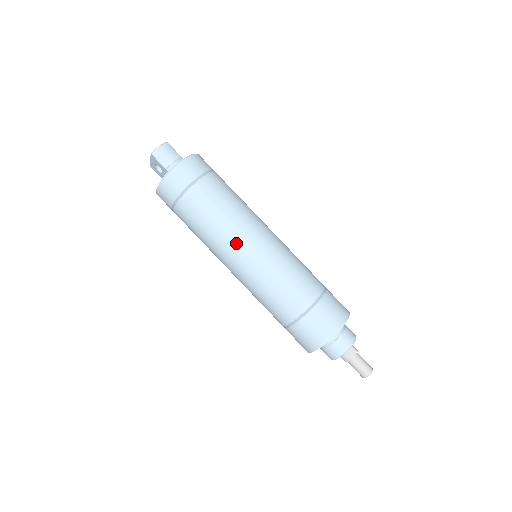
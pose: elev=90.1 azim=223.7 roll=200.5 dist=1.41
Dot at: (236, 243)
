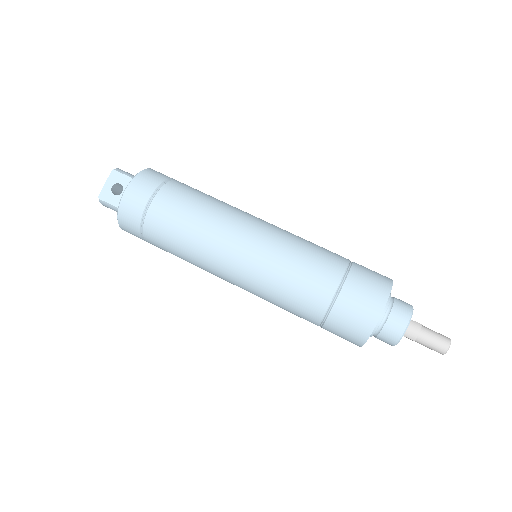
Dot at: (243, 214)
